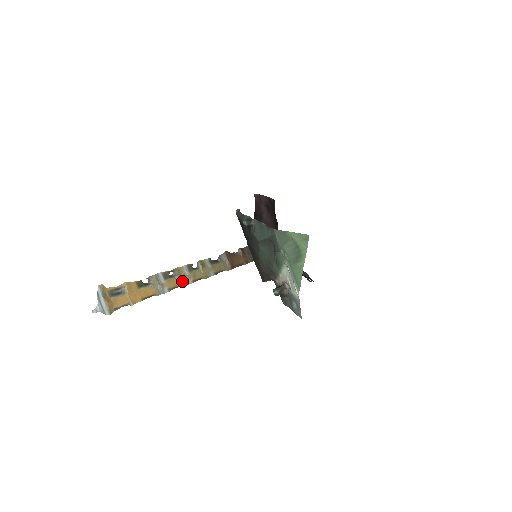
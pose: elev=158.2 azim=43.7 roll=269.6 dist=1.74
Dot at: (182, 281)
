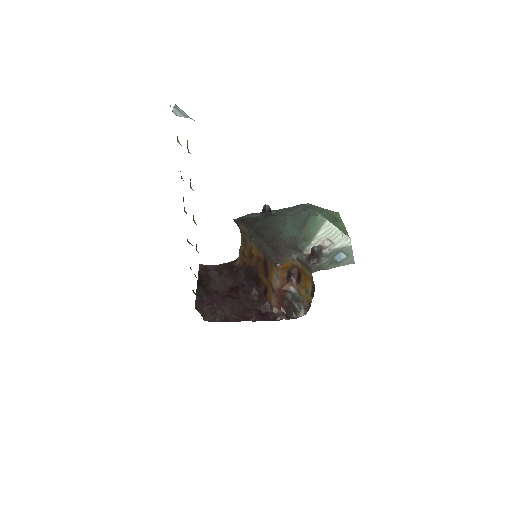
Dot at: occluded
